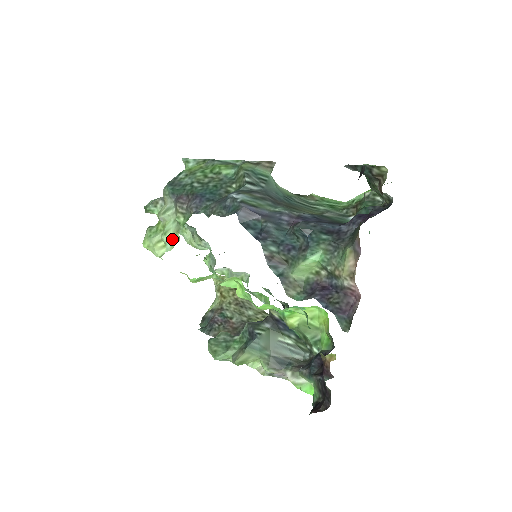
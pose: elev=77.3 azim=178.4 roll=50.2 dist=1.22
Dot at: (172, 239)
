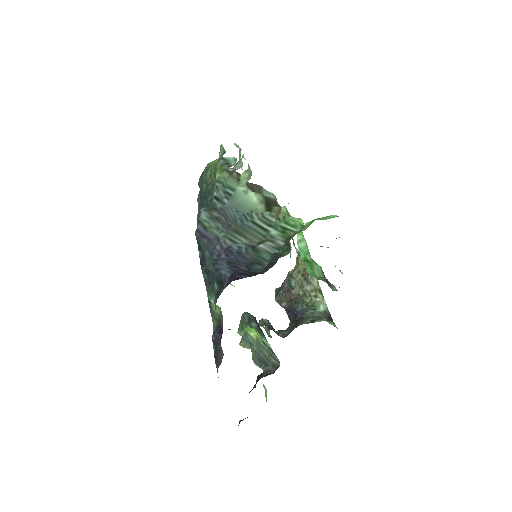
Dot at: occluded
